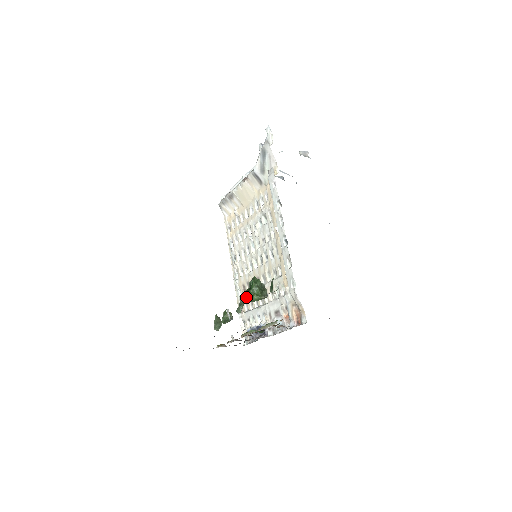
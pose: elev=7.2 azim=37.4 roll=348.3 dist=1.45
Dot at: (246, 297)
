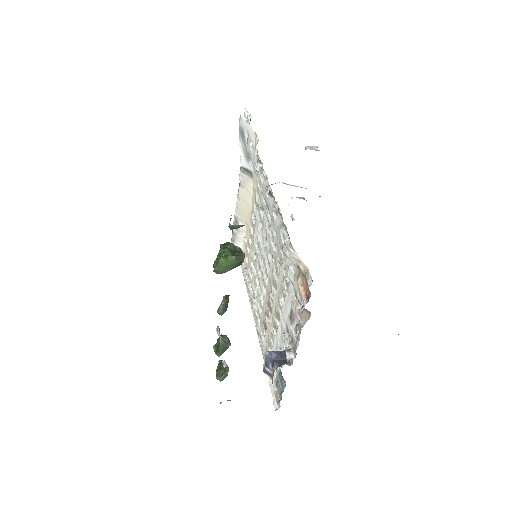
Dot at: occluded
